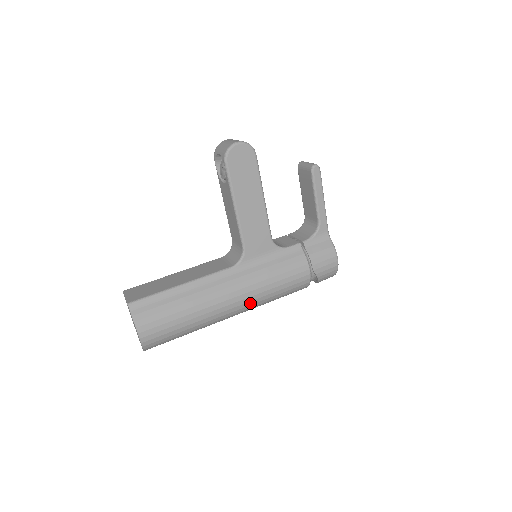
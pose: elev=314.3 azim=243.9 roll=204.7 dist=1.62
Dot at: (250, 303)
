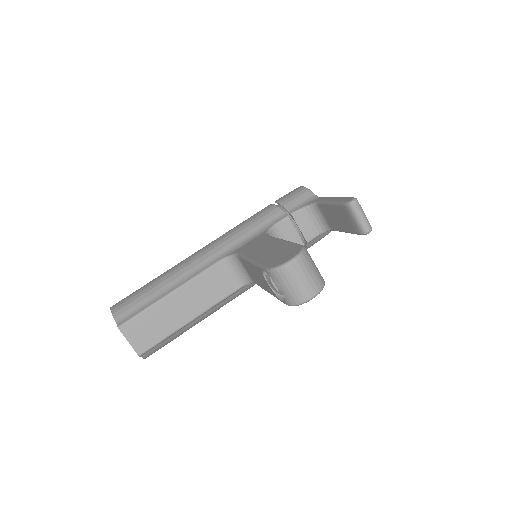
Dot at: occluded
